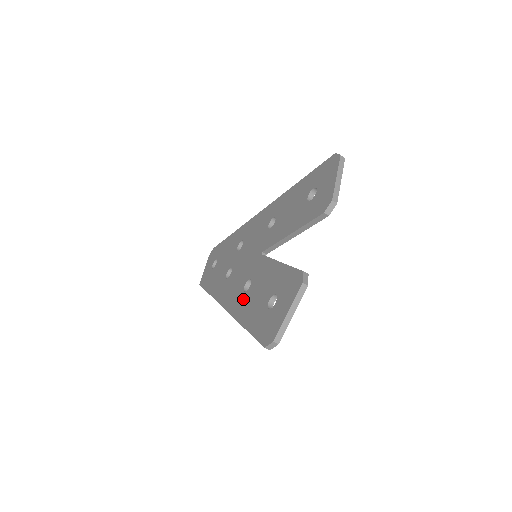
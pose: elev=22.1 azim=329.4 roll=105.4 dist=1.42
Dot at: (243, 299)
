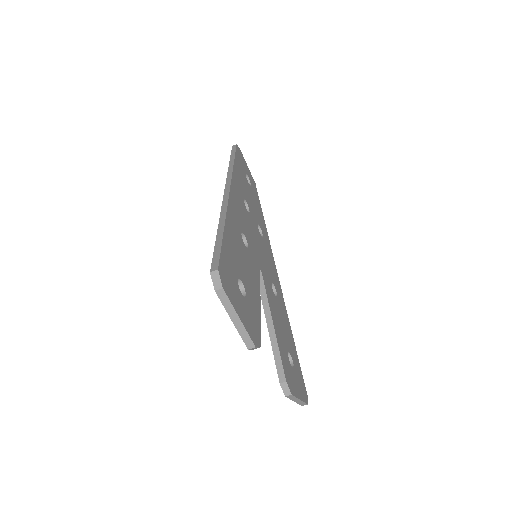
Dot at: occluded
